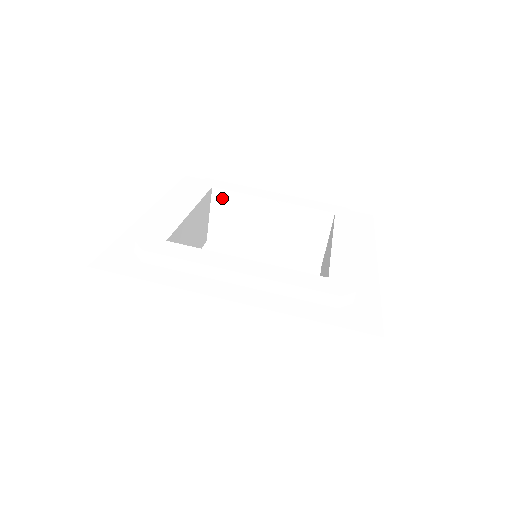
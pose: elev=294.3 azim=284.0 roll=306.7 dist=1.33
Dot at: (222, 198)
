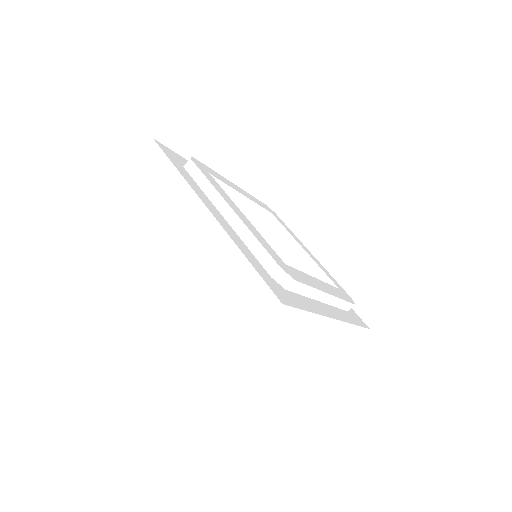
Dot at: (272, 225)
